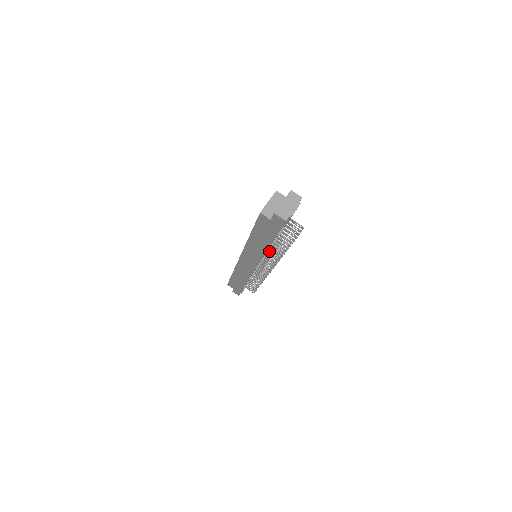
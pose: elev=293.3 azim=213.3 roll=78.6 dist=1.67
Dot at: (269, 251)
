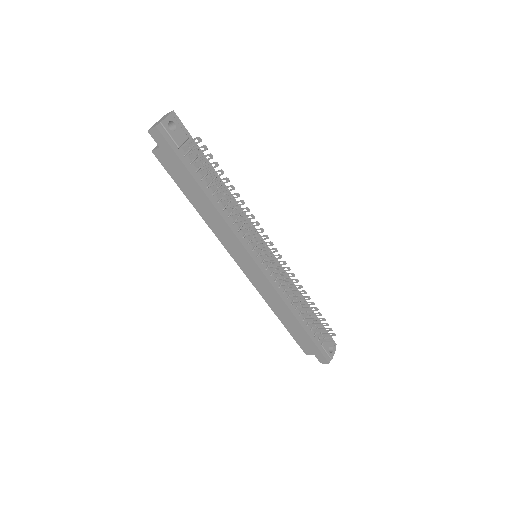
Dot at: (234, 219)
